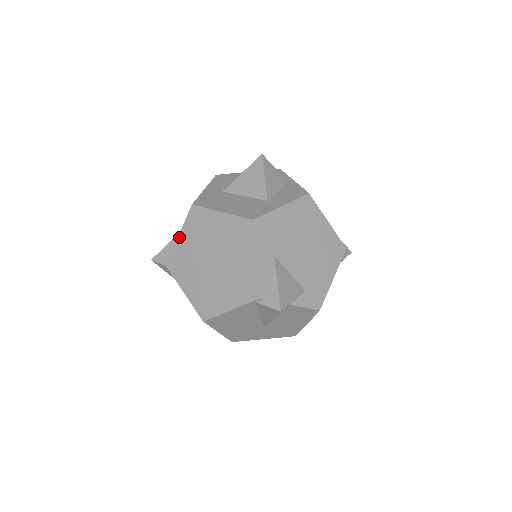
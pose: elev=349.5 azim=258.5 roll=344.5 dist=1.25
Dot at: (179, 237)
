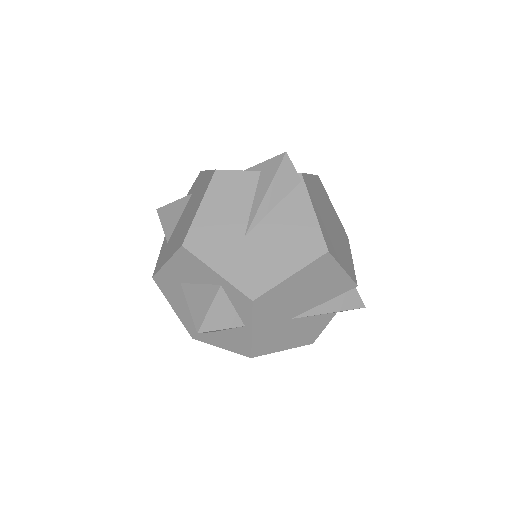
Dot at: occluded
